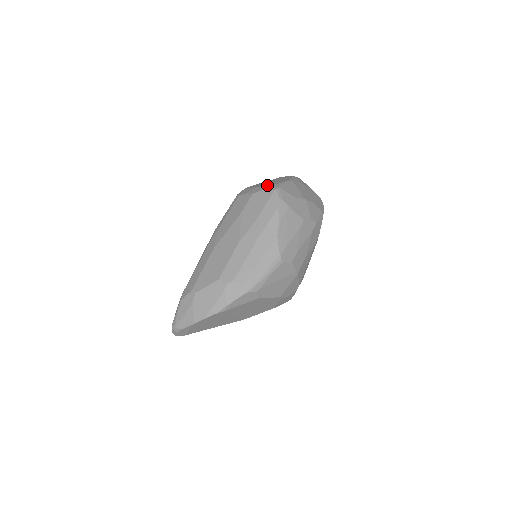
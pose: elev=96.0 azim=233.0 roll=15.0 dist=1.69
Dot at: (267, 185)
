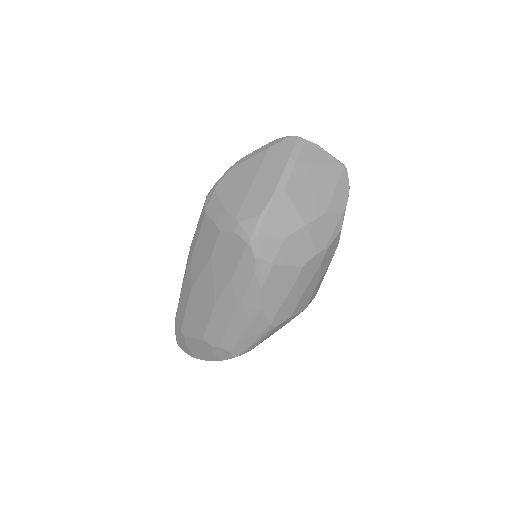
Dot at: (237, 222)
